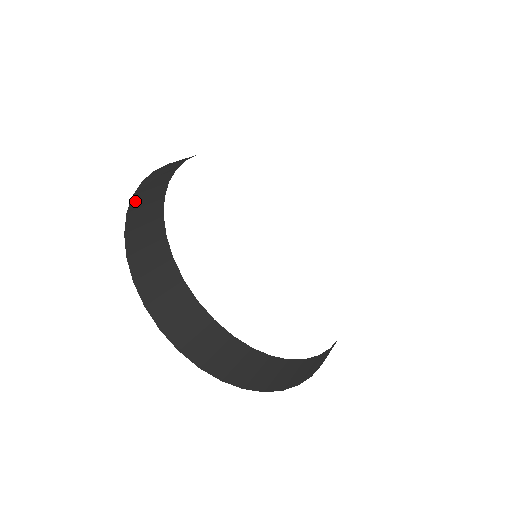
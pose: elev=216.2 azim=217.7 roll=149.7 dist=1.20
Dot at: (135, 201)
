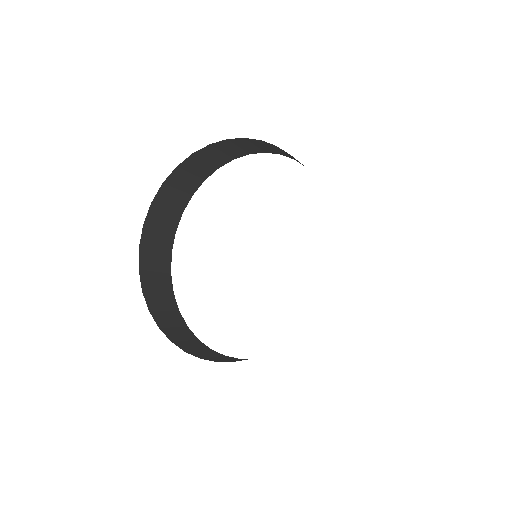
Dot at: (162, 193)
